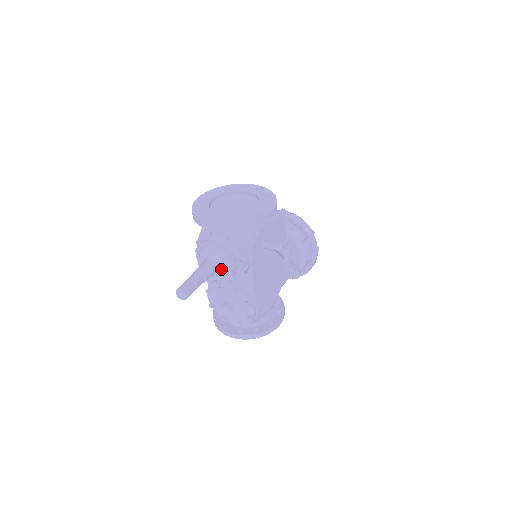
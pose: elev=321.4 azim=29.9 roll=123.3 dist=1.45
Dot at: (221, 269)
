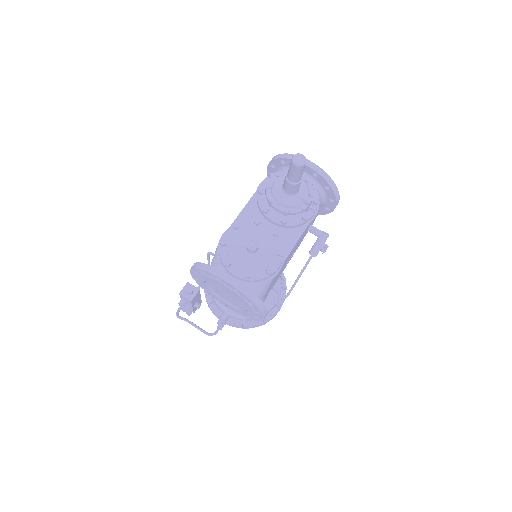
Dot at: (298, 197)
